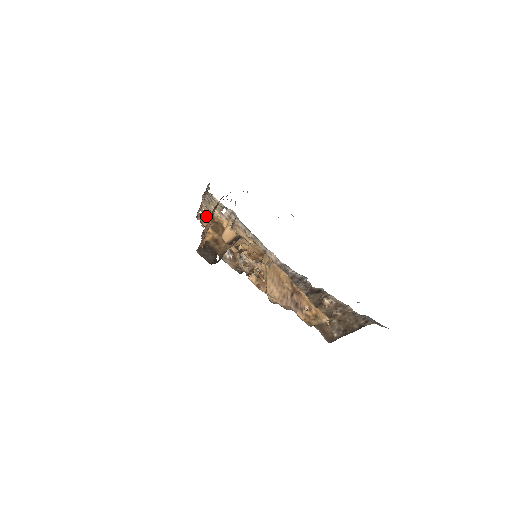
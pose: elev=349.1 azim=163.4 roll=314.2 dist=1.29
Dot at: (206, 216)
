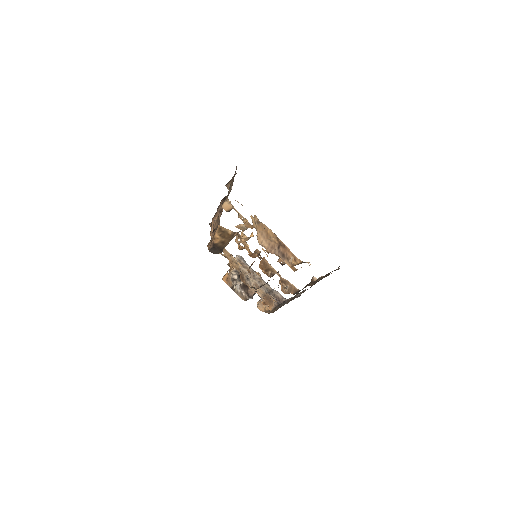
Dot at: occluded
